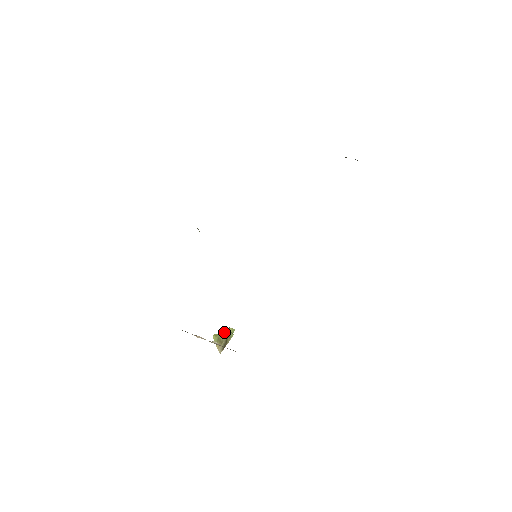
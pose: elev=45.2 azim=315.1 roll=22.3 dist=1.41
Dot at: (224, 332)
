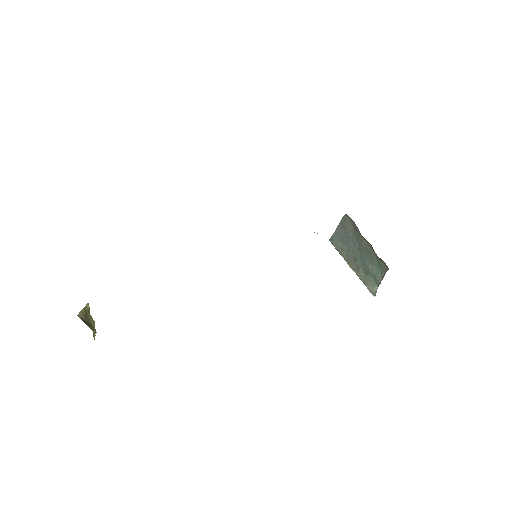
Dot at: (93, 321)
